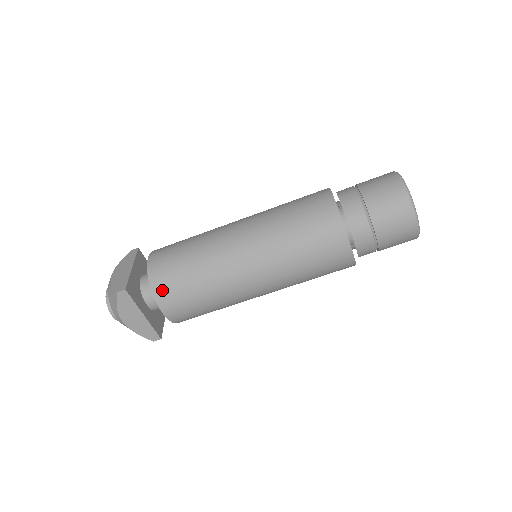
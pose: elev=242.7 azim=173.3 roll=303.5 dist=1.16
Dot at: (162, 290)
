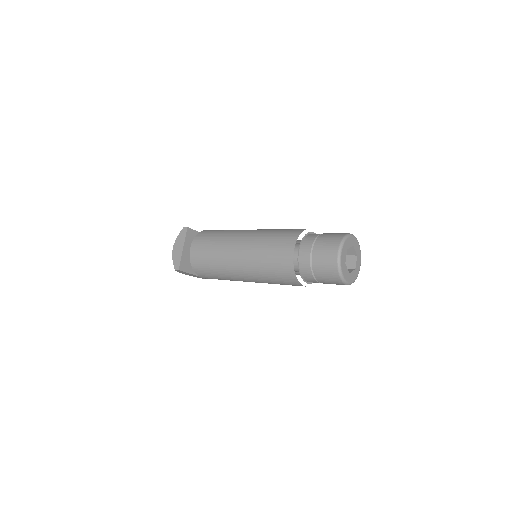
Dot at: (200, 236)
